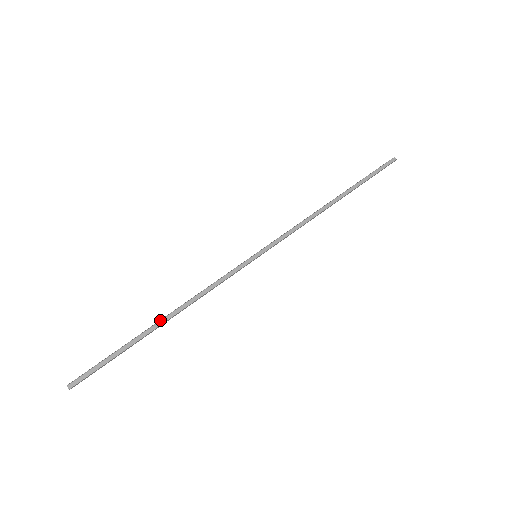
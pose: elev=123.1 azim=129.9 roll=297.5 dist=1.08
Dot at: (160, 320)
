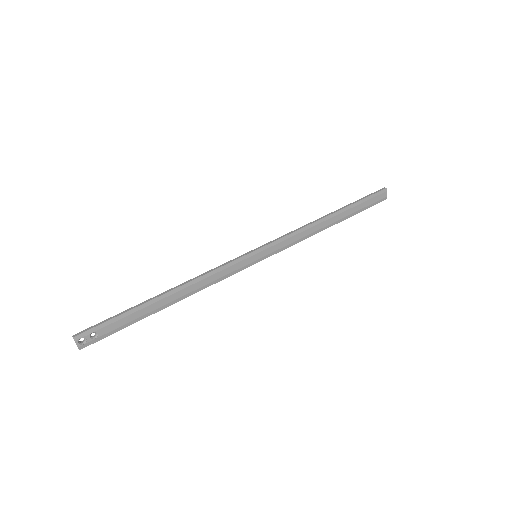
Dot at: (161, 293)
